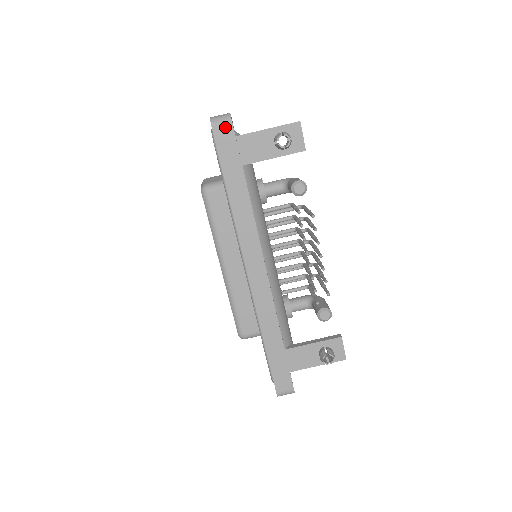
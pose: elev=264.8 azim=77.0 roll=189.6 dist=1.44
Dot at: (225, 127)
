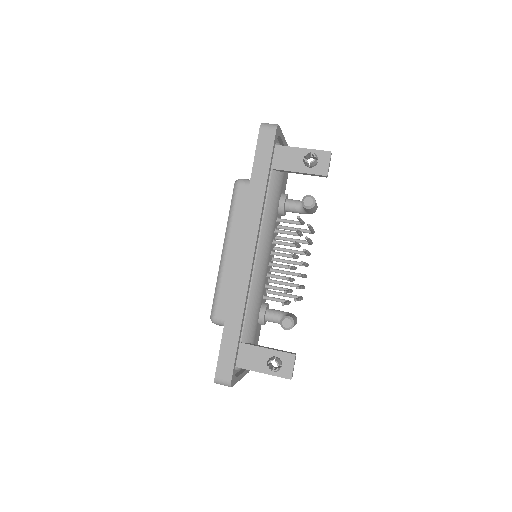
Dot at: (269, 132)
